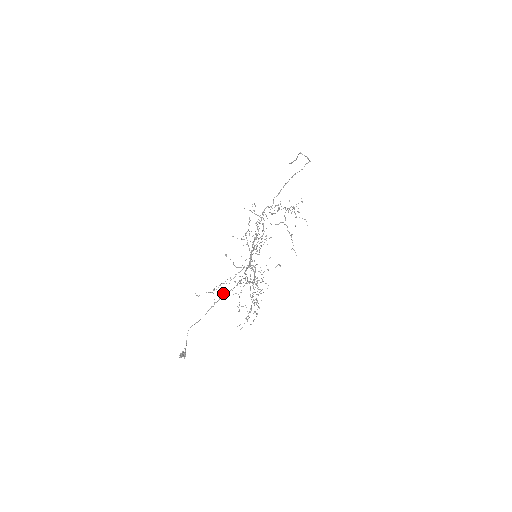
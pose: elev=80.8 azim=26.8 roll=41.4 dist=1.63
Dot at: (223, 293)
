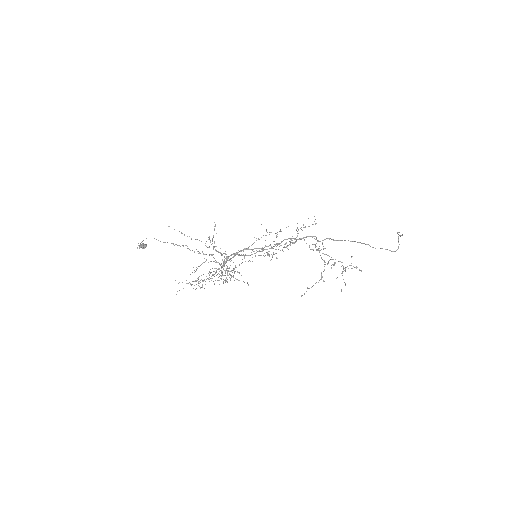
Dot at: occluded
